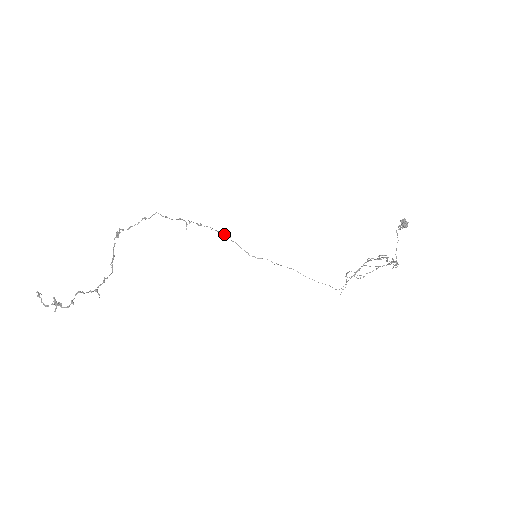
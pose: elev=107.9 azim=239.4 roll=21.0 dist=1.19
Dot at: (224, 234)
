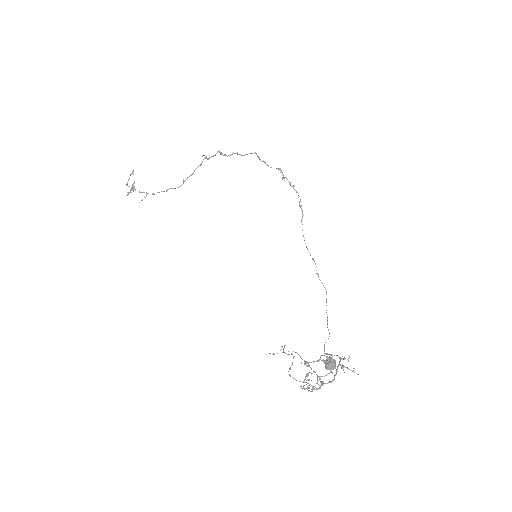
Dot at: (302, 210)
